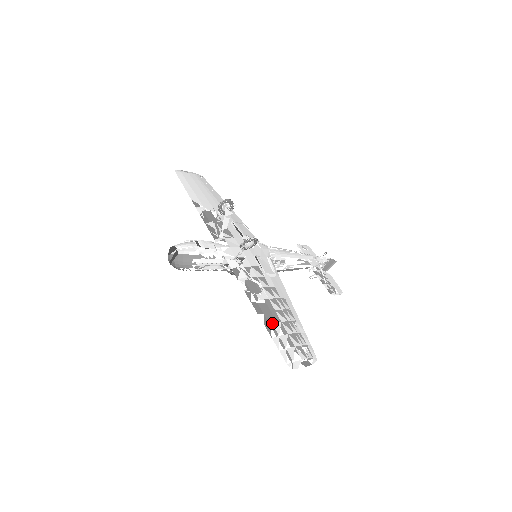
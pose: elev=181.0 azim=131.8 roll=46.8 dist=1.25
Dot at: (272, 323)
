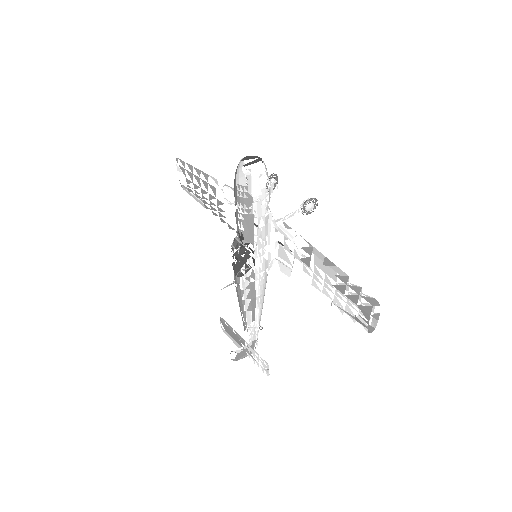
Dot at: occluded
